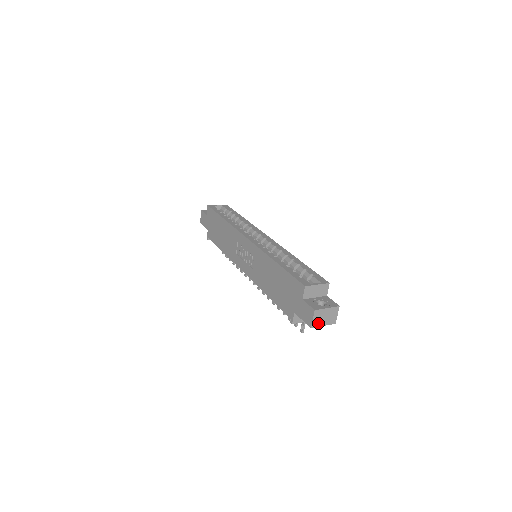
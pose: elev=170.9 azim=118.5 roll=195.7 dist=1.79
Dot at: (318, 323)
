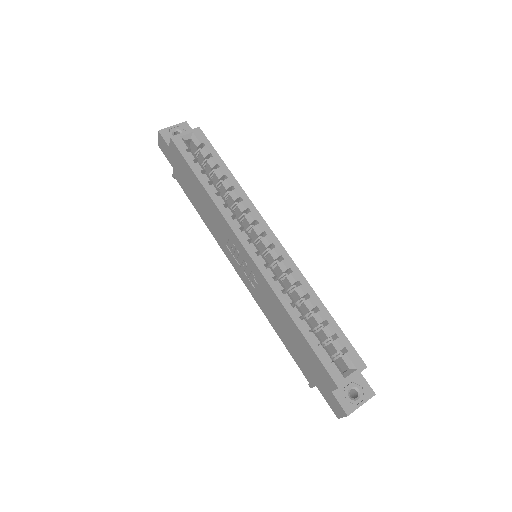
Dot at: occluded
